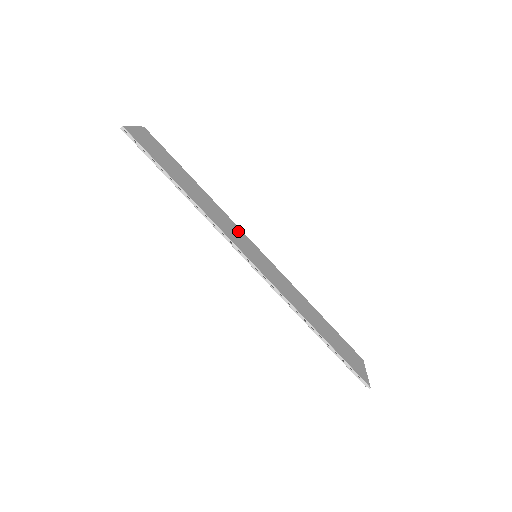
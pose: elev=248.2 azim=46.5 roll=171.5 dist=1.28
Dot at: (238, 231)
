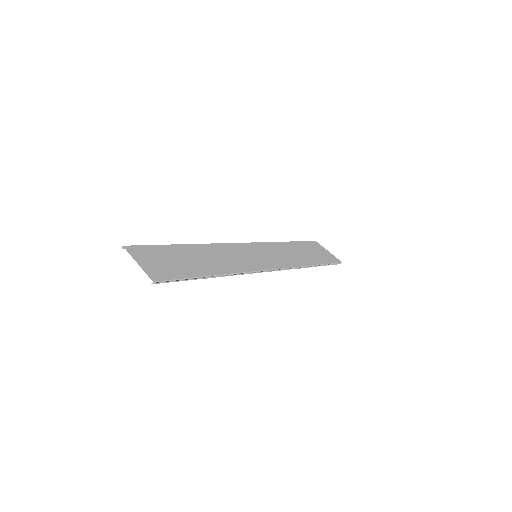
Dot at: (232, 249)
